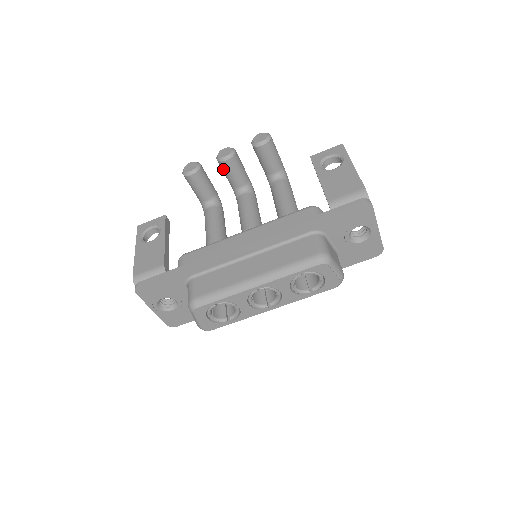
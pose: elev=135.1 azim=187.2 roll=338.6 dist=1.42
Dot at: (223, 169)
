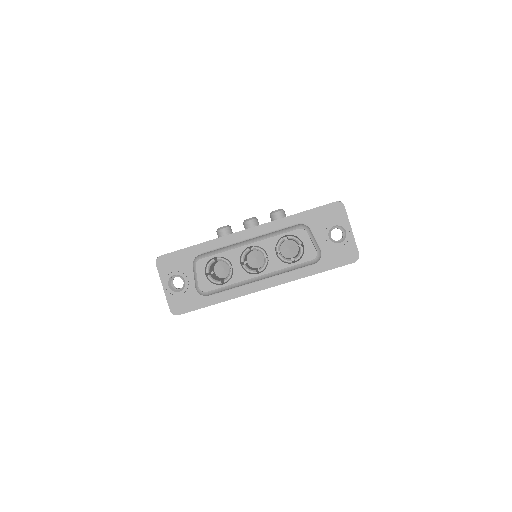
Dot at: occluded
